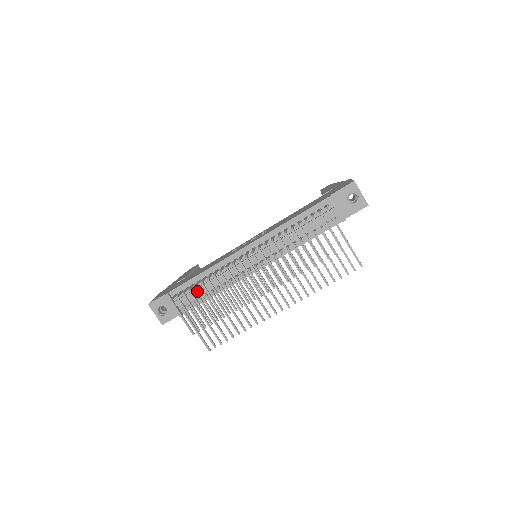
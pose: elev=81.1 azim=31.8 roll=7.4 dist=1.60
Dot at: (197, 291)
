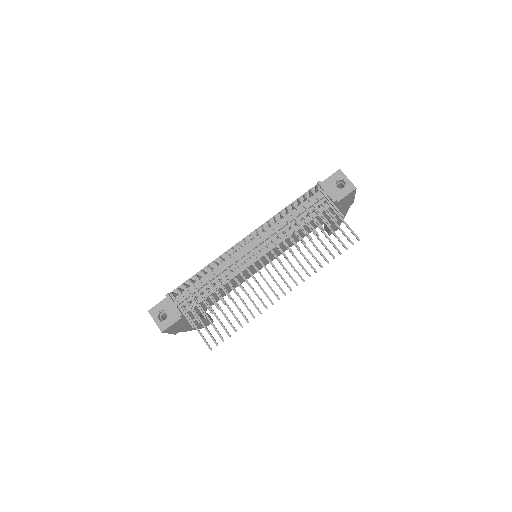
Dot at: (197, 279)
